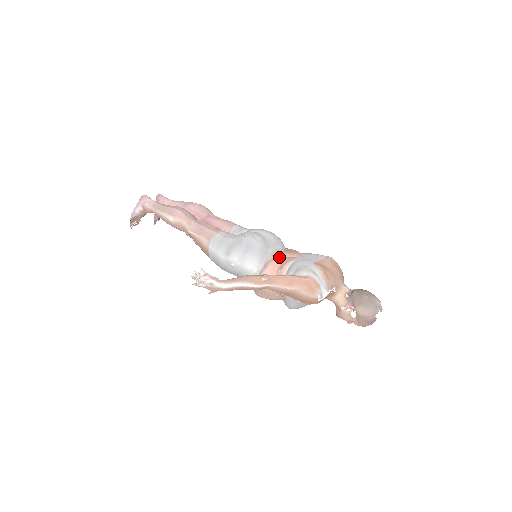
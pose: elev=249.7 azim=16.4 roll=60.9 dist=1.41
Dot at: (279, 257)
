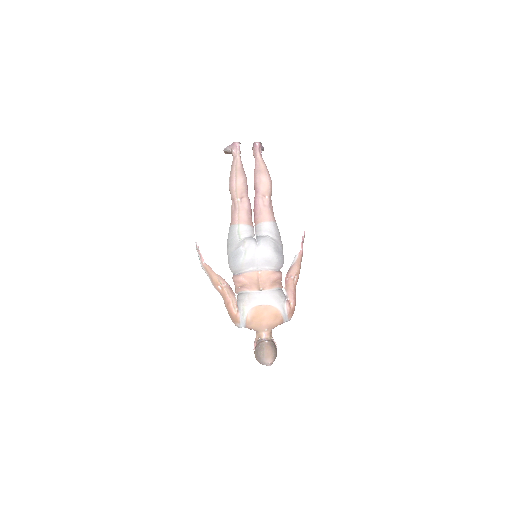
Dot at: (251, 278)
